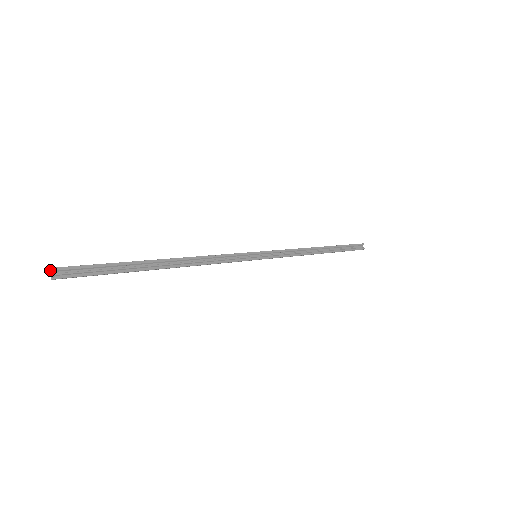
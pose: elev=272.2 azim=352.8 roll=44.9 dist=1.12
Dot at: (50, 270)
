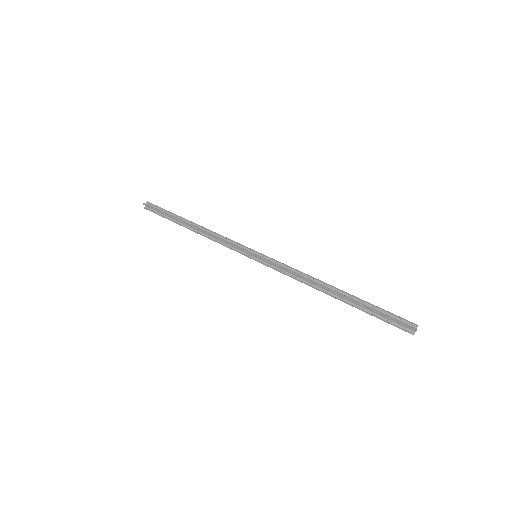
Dot at: occluded
